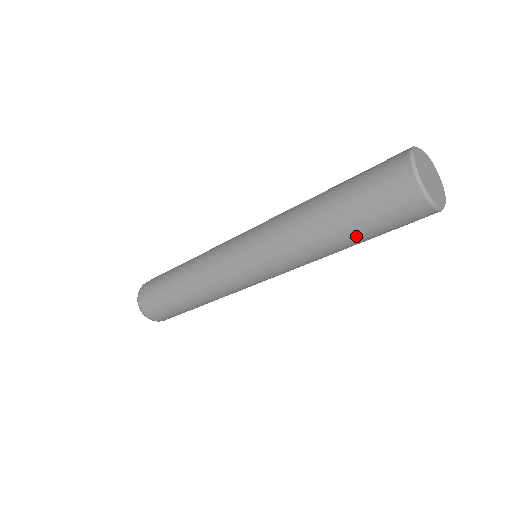
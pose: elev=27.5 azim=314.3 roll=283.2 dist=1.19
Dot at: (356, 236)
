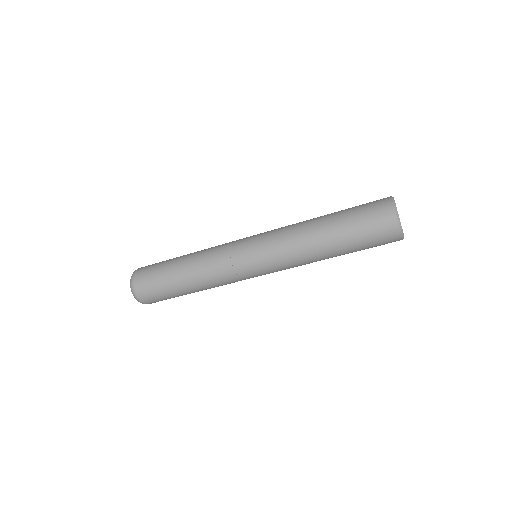
Dot at: (340, 226)
